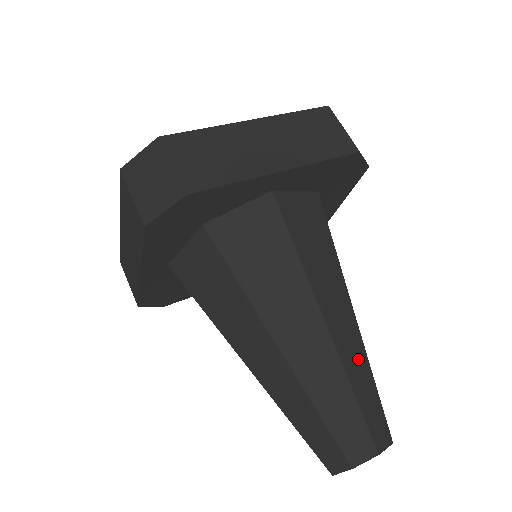
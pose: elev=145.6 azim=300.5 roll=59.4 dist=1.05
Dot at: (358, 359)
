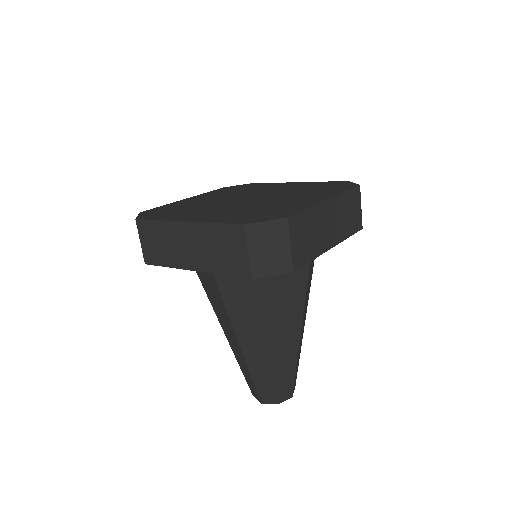
Dot at: occluded
